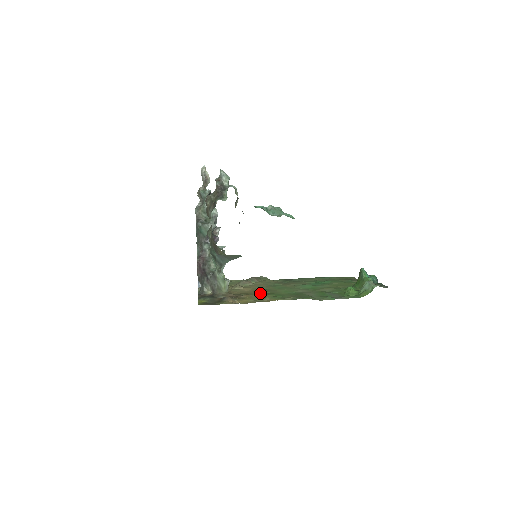
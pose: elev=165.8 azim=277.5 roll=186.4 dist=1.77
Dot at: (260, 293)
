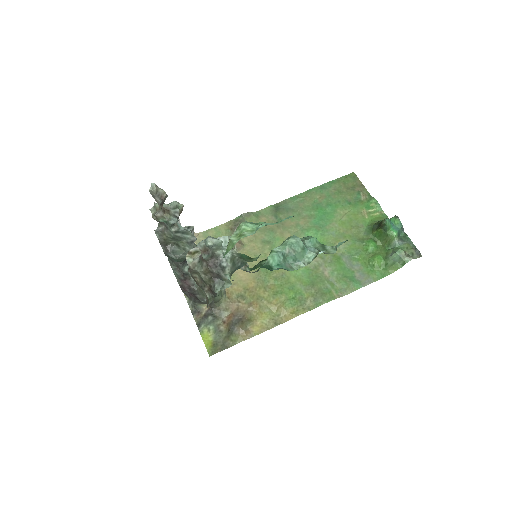
Dot at: (266, 287)
